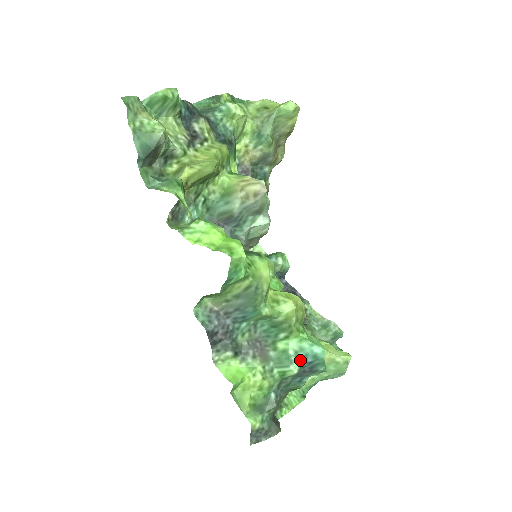
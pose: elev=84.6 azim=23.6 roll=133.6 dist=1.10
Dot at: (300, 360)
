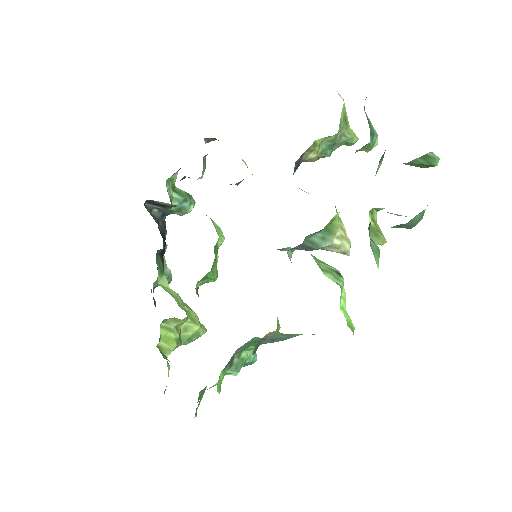
Dot at: (243, 366)
